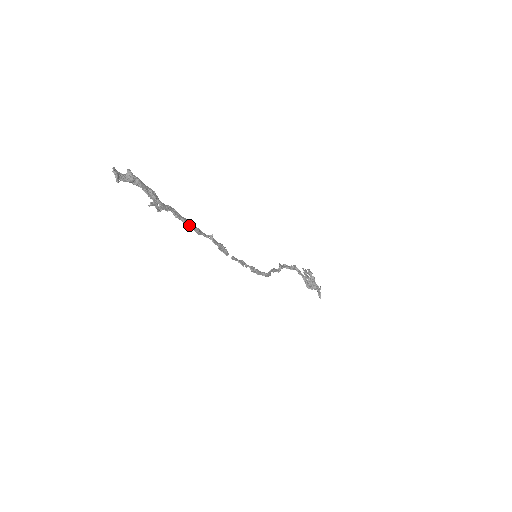
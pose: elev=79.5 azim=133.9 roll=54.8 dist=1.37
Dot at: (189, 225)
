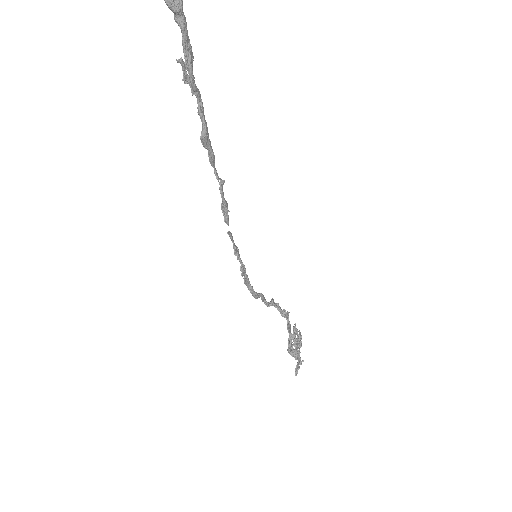
Dot at: (207, 137)
